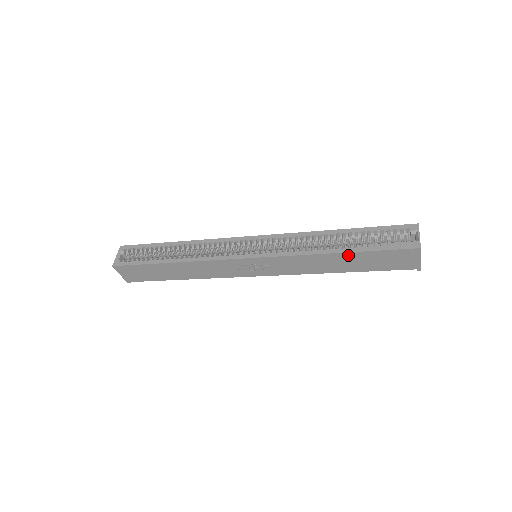
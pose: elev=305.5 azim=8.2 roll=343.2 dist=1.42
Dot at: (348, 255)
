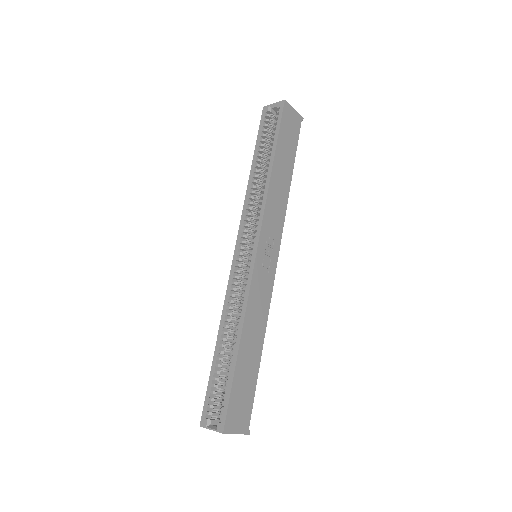
Dot at: (277, 158)
